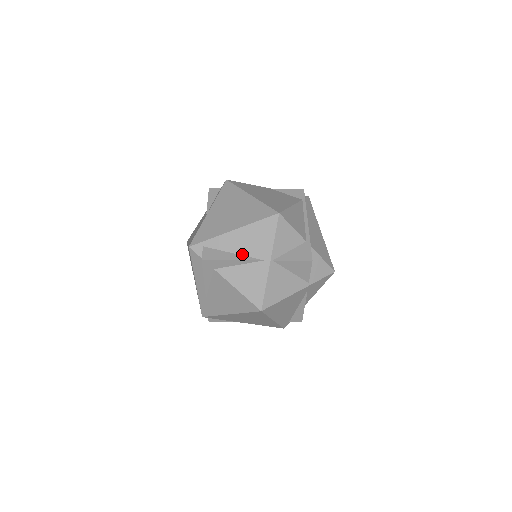
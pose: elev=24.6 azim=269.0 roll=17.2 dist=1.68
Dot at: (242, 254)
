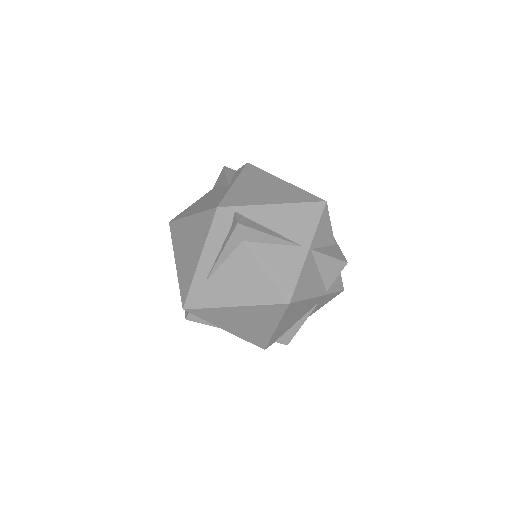
Dot at: (279, 233)
